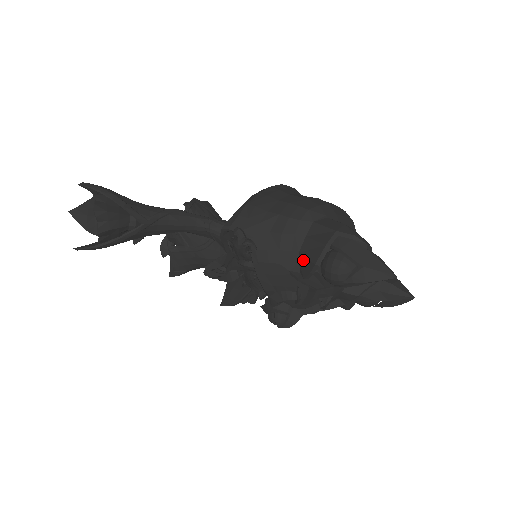
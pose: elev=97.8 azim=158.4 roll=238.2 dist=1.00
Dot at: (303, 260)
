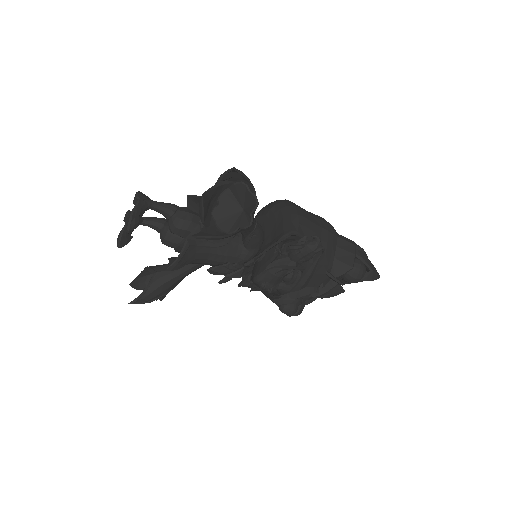
Dot at: (339, 264)
